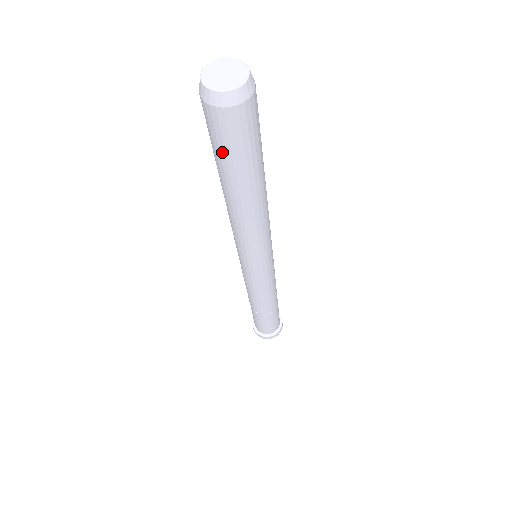
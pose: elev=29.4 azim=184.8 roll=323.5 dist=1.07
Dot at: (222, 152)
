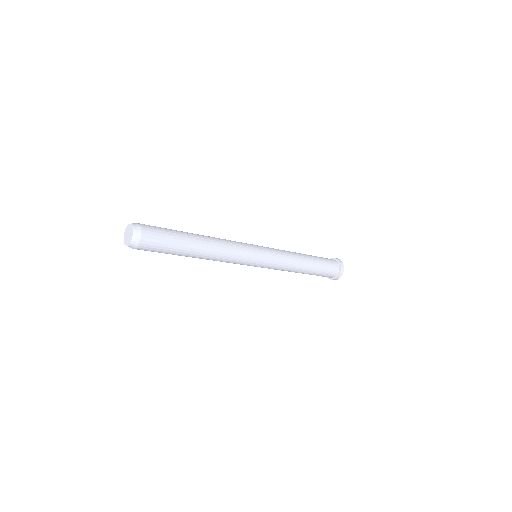
Dot at: (164, 251)
